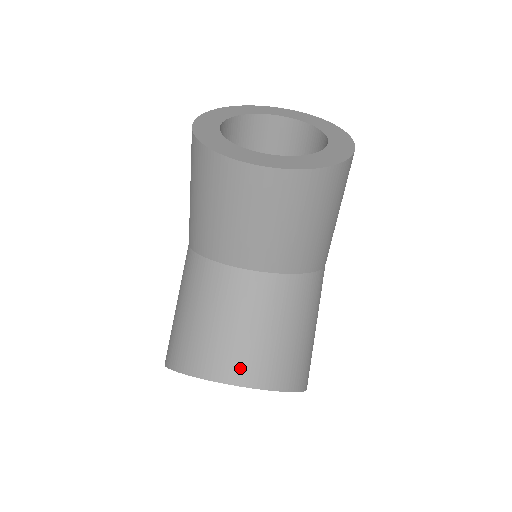
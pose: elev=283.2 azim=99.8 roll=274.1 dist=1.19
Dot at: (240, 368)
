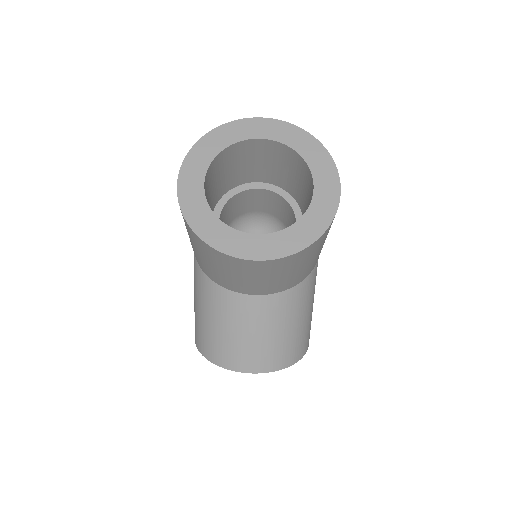
Dot at: (255, 362)
